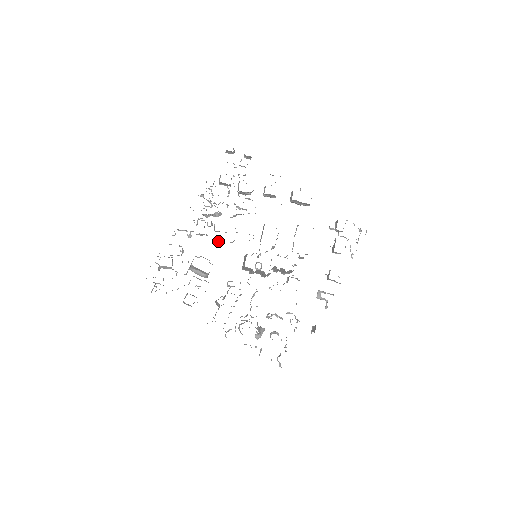
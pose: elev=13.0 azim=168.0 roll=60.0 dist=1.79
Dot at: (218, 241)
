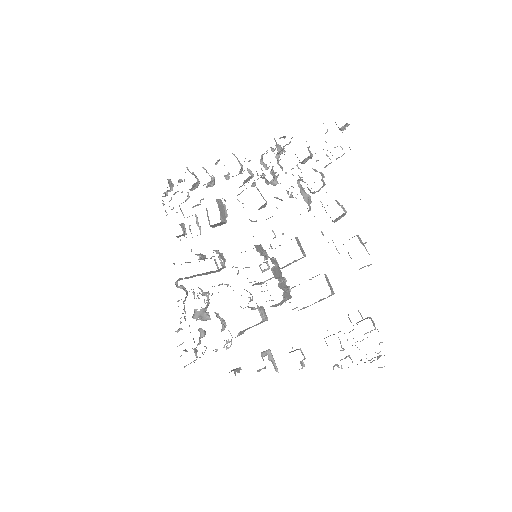
Dot at: occluded
